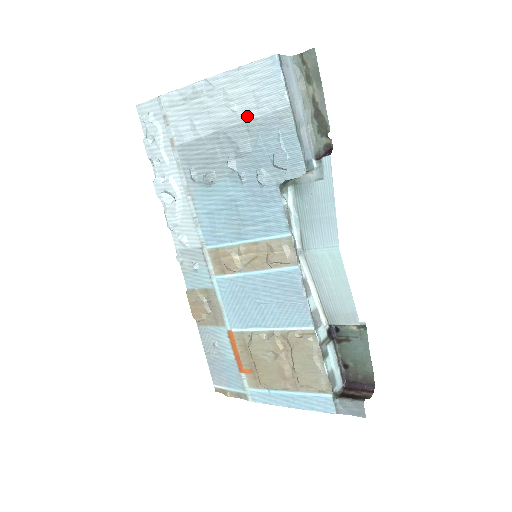
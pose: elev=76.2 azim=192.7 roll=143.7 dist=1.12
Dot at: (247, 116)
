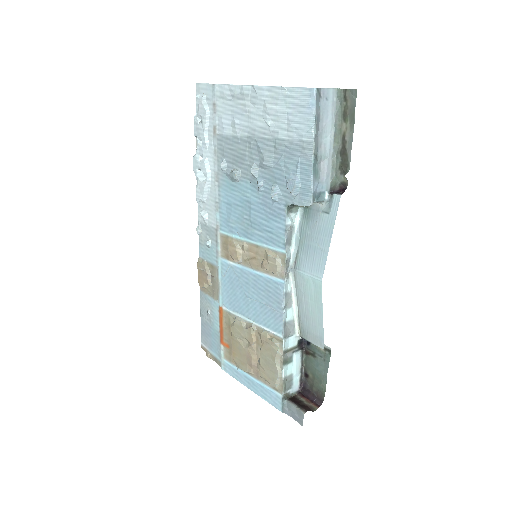
Dot at: (277, 134)
